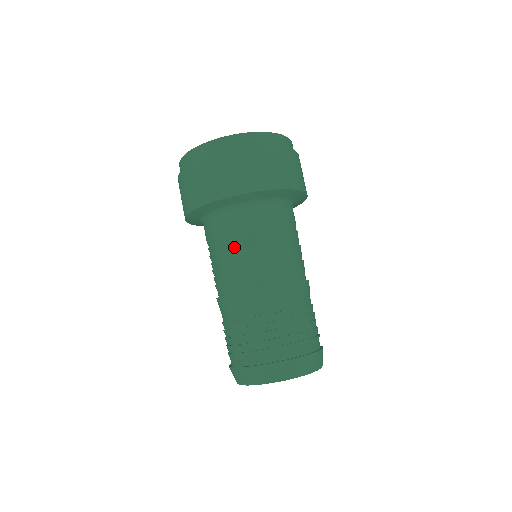
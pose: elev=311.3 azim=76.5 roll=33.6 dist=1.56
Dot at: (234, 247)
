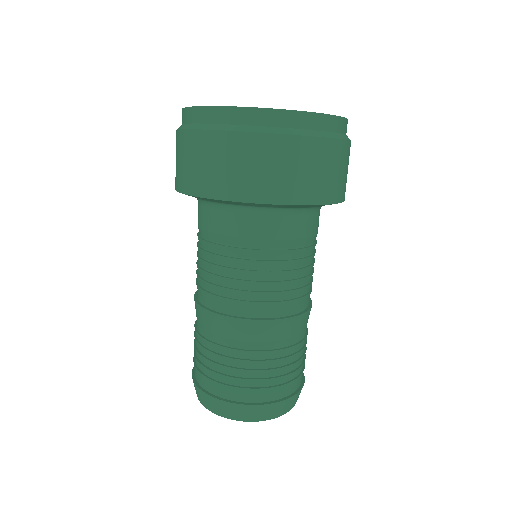
Dot at: (214, 255)
